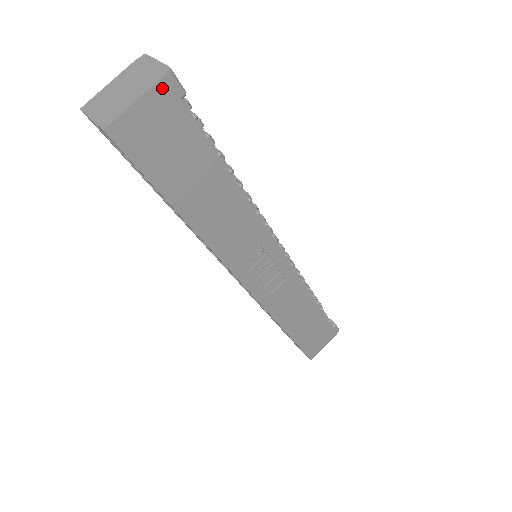
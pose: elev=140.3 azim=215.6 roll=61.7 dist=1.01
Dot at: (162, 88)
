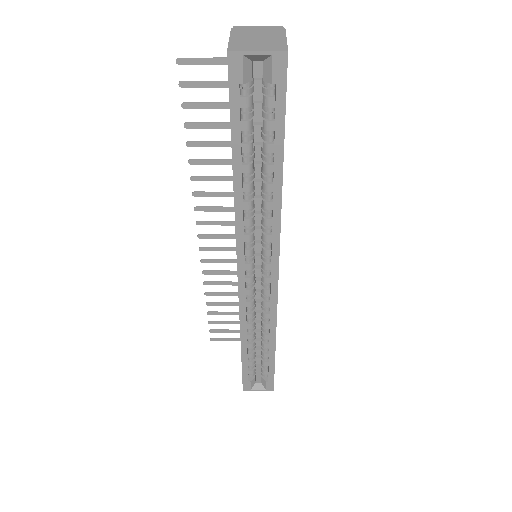
Dot at: occluded
